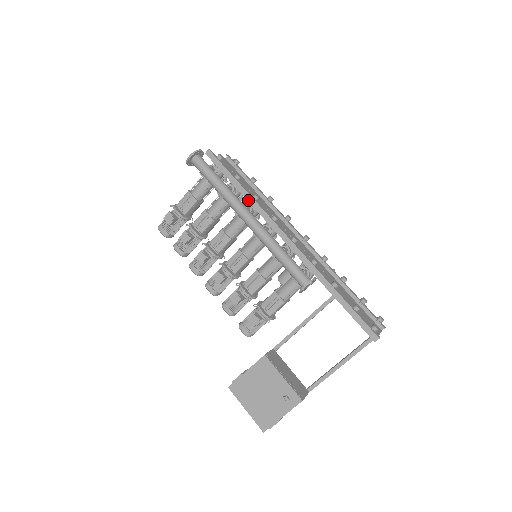
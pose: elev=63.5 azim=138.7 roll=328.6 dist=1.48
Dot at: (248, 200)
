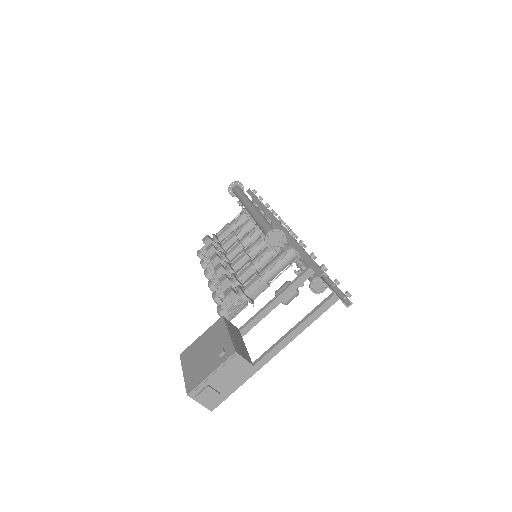
Dot at: (260, 207)
